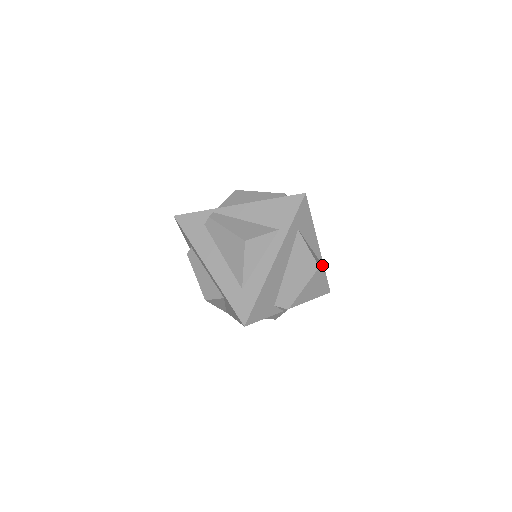
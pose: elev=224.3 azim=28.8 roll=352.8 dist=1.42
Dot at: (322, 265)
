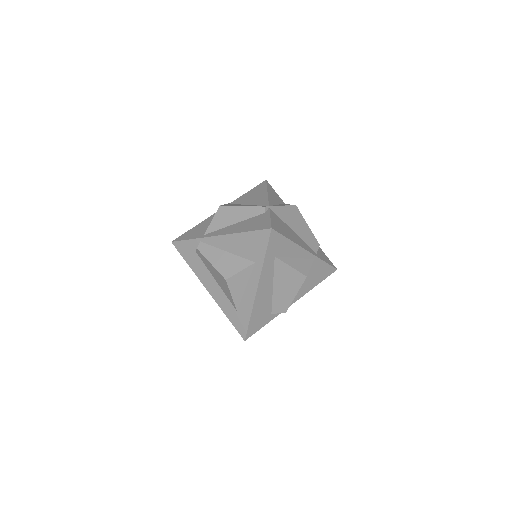
Dot at: (318, 259)
